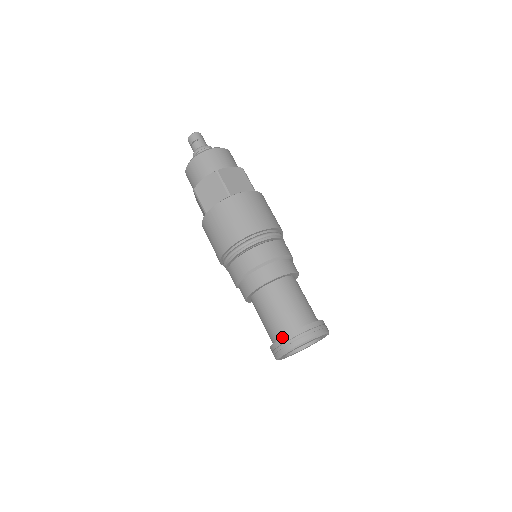
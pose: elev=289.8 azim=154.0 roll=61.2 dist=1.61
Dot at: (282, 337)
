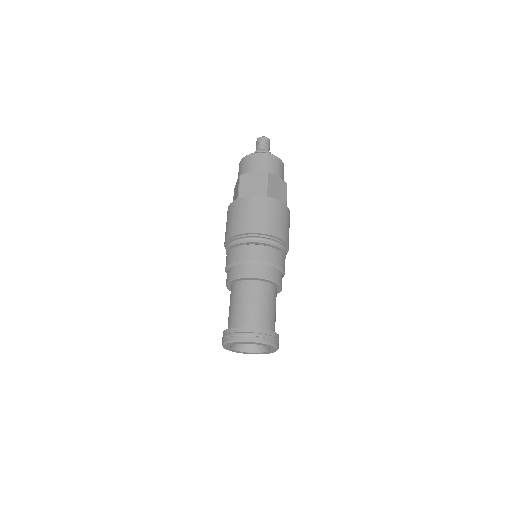
Dot at: (223, 331)
